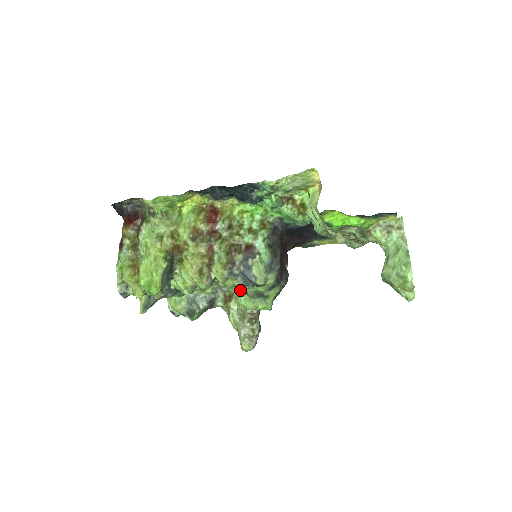
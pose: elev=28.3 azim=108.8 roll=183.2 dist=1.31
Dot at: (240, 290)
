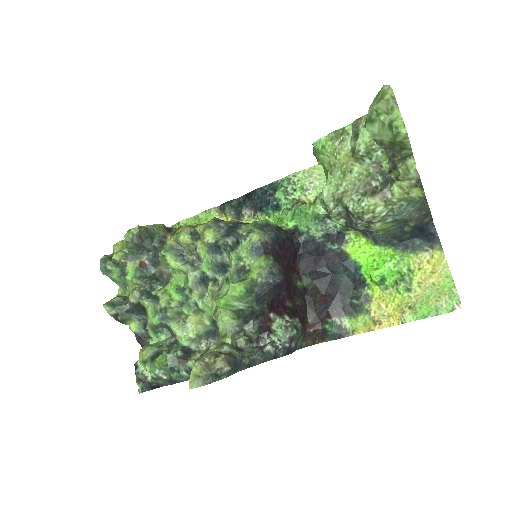
Dot at: (222, 285)
